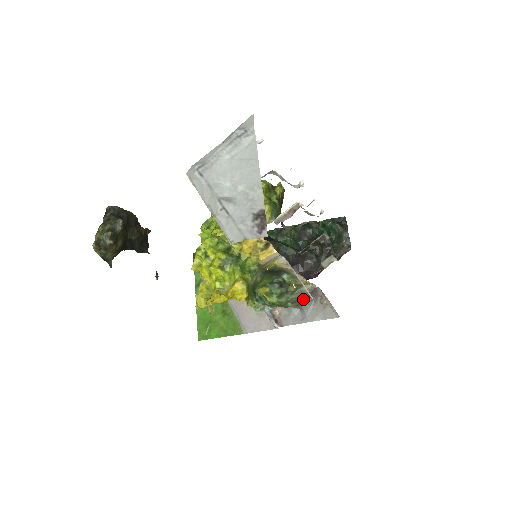
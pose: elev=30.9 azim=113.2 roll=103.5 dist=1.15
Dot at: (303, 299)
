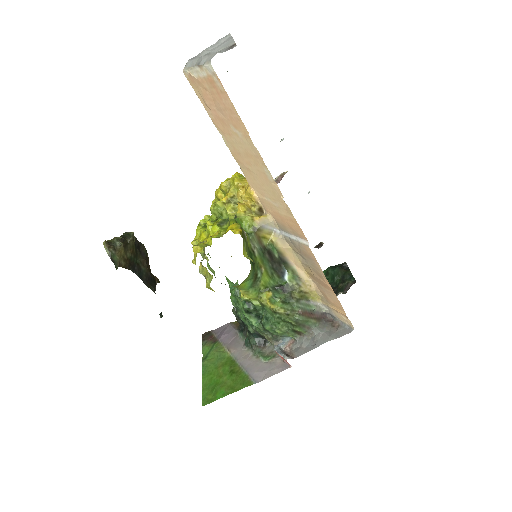
Dot at: (312, 317)
